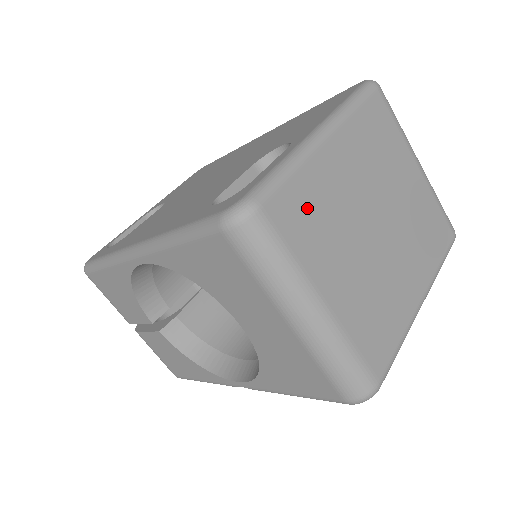
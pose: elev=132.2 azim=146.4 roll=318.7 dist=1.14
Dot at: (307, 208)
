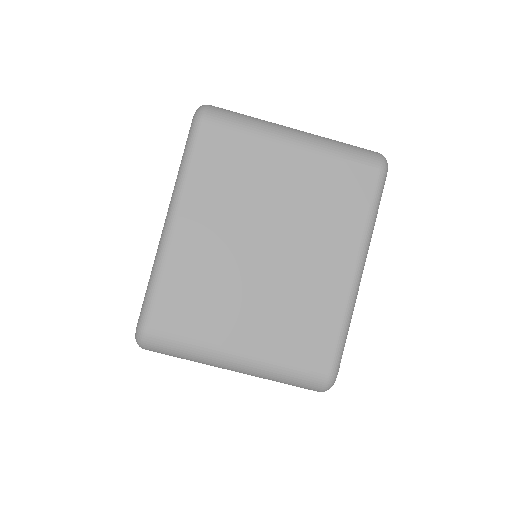
Dot at: (185, 297)
